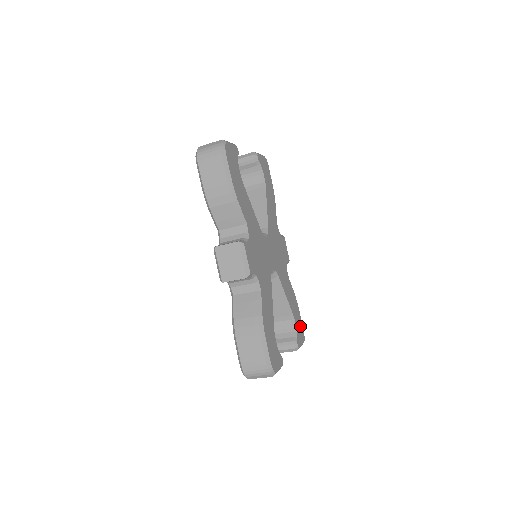
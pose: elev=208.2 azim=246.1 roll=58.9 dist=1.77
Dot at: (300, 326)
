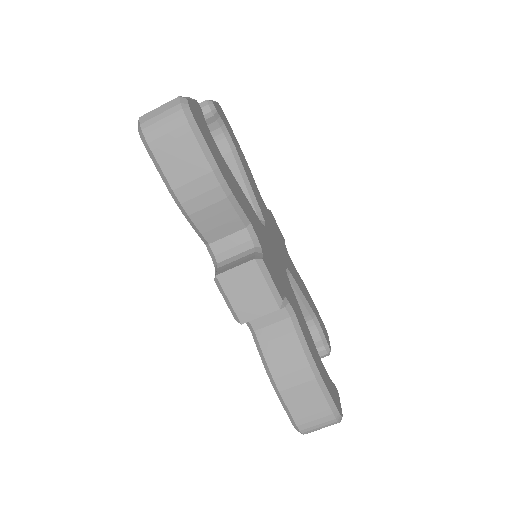
Dot at: (320, 320)
